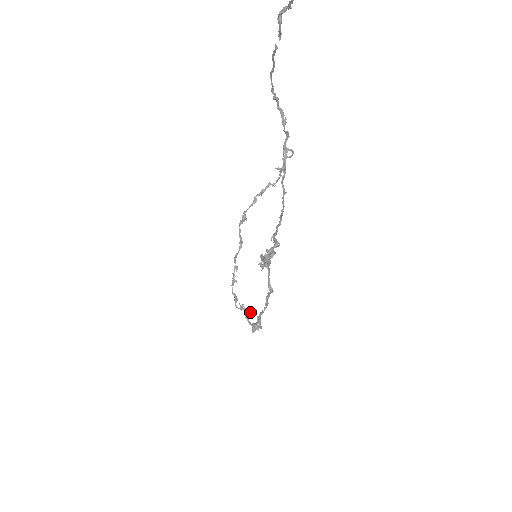
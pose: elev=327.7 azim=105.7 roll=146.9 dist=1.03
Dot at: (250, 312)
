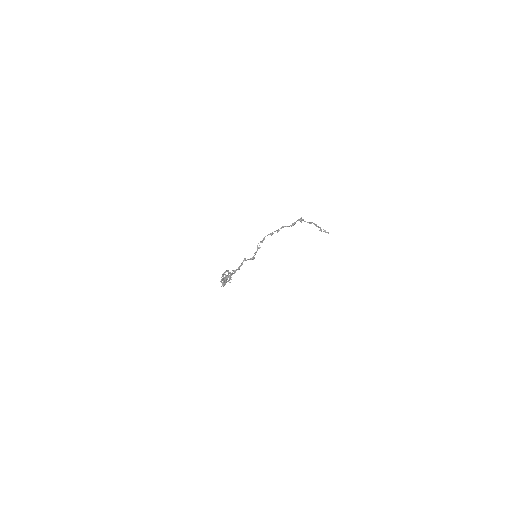
Dot at: (250, 259)
